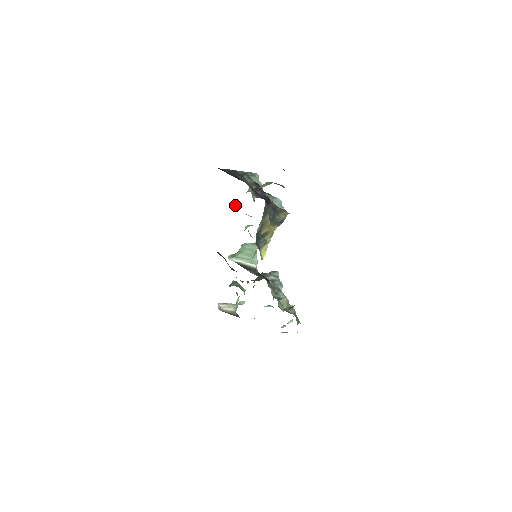
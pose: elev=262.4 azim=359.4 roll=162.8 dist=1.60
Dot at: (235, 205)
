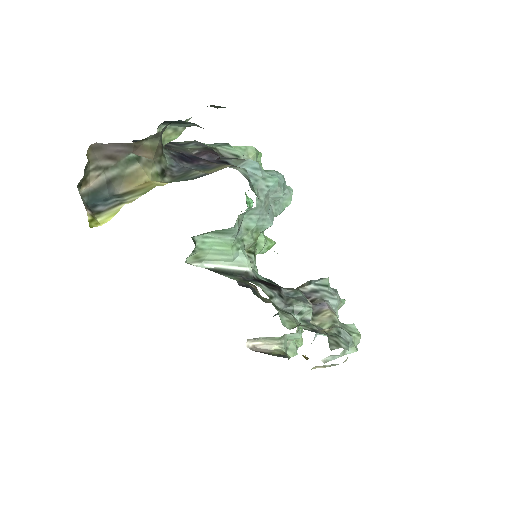
Dot at: (247, 201)
